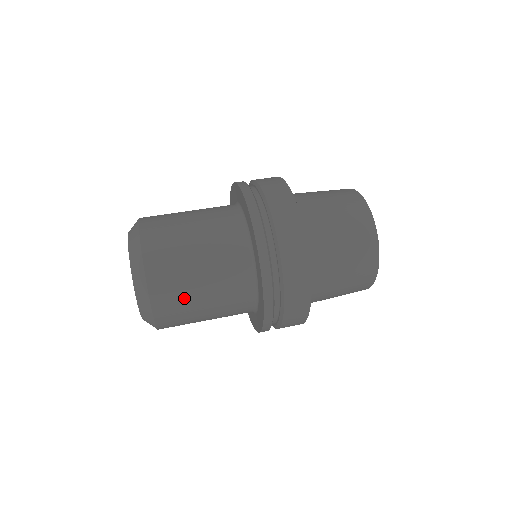
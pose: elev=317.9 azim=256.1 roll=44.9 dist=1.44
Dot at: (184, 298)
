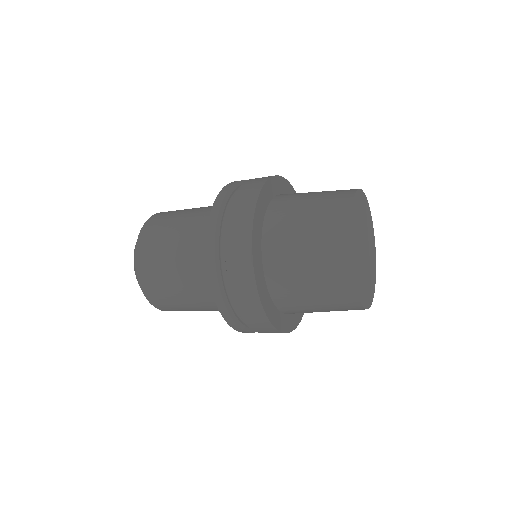
Dot at: (173, 214)
